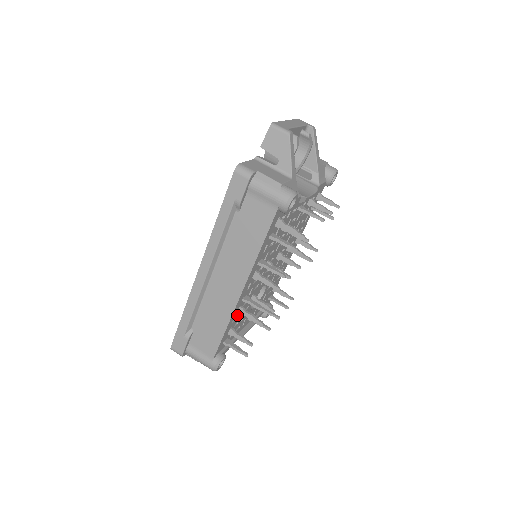
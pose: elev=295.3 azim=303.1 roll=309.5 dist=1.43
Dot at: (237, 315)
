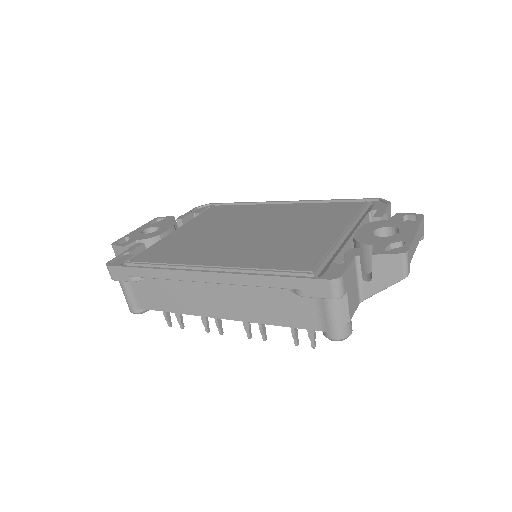
Dot at: occluded
